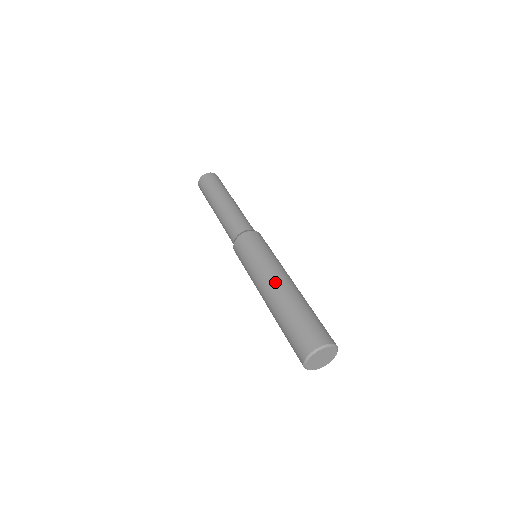
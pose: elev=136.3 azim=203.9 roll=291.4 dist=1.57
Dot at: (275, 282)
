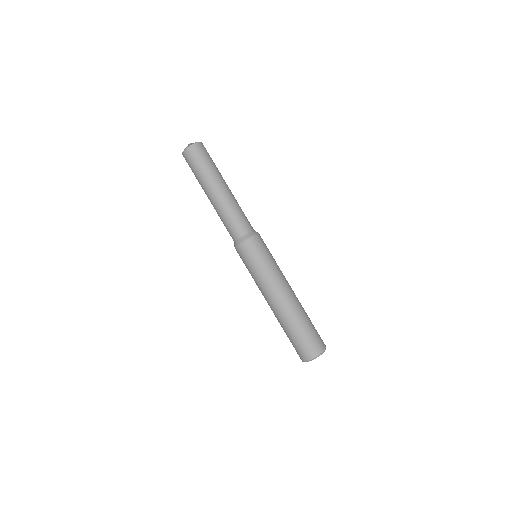
Dot at: (284, 295)
